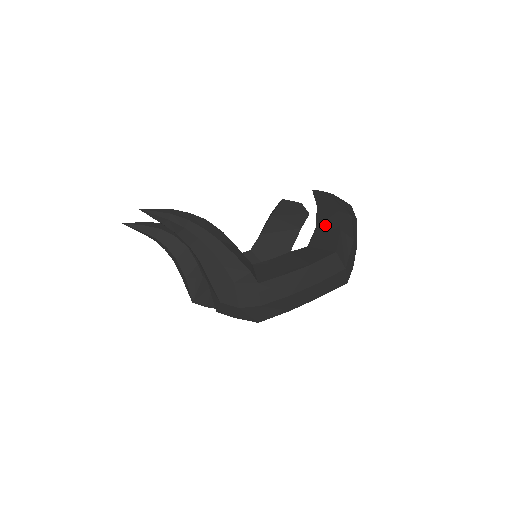
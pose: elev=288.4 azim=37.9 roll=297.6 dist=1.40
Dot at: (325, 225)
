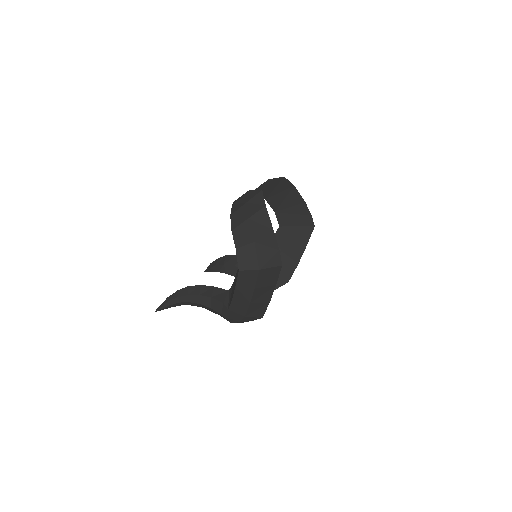
Dot at: occluded
